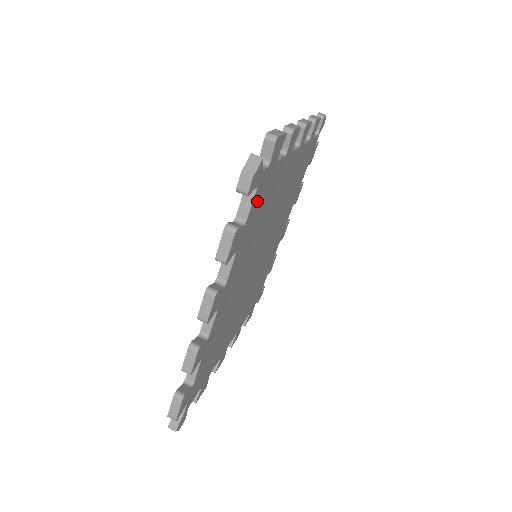
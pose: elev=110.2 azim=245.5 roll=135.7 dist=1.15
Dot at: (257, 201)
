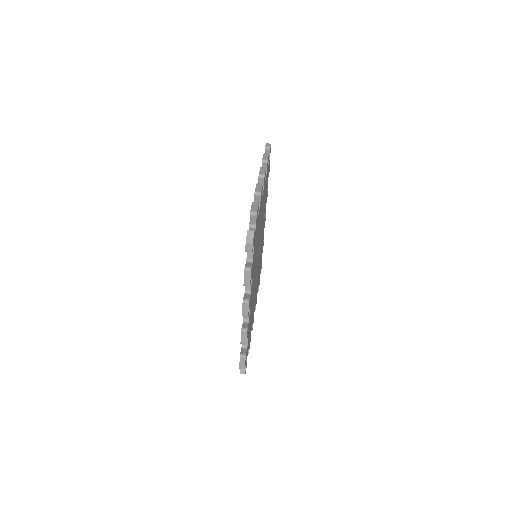
Dot at: occluded
